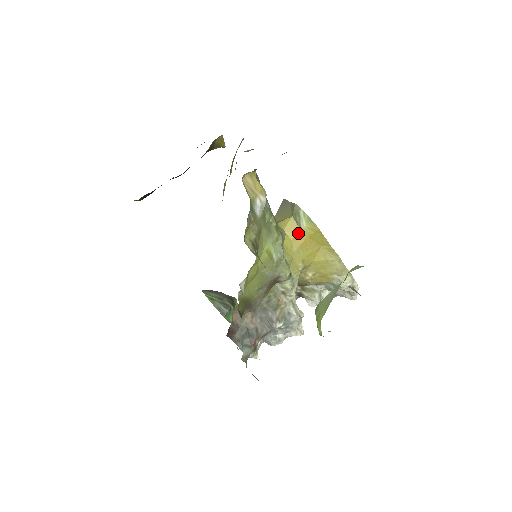
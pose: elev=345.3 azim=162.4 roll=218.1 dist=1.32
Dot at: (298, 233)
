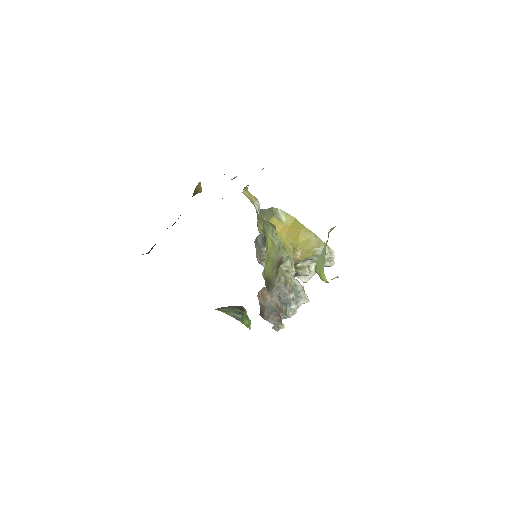
Dot at: (282, 226)
